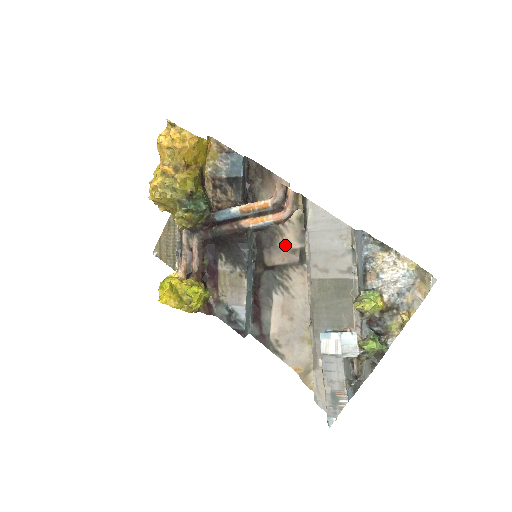
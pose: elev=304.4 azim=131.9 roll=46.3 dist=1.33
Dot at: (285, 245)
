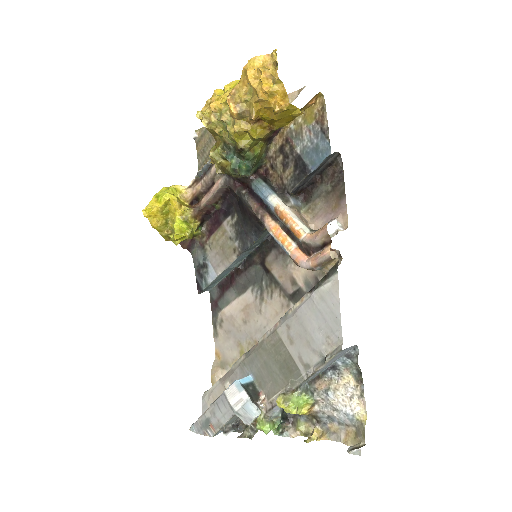
Dot at: (293, 268)
